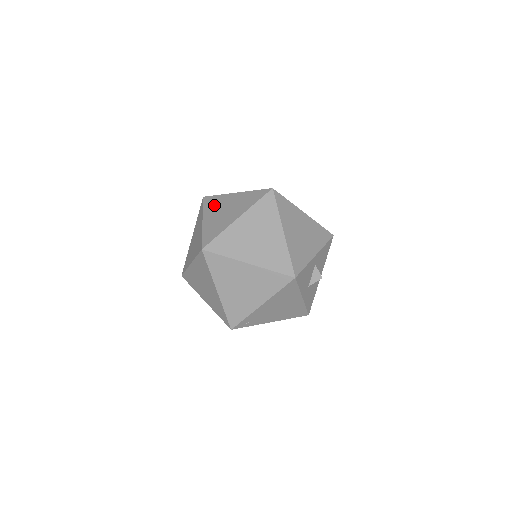
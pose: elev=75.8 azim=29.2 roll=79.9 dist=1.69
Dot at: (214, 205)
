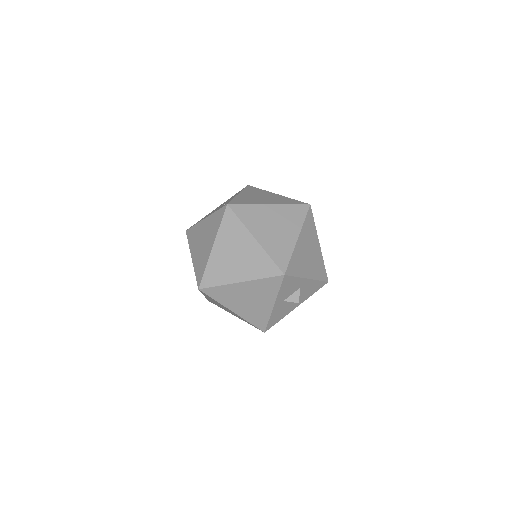
Dot at: occluded
